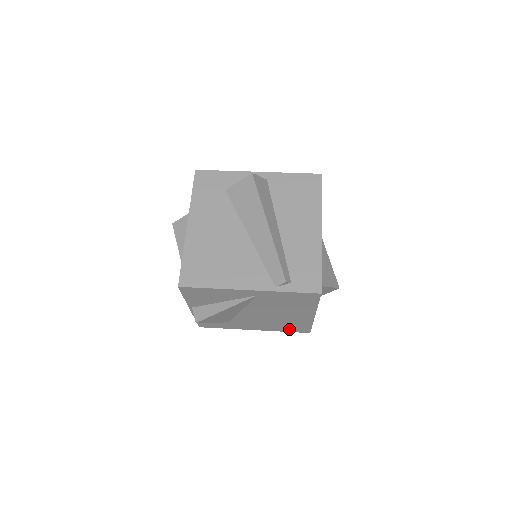
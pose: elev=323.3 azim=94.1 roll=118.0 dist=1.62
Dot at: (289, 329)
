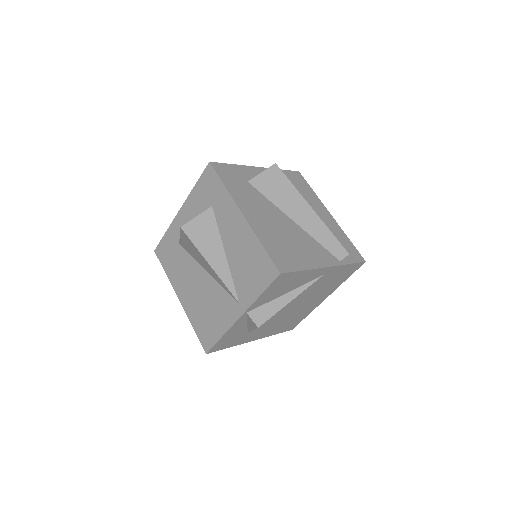
Dot at: (283, 328)
